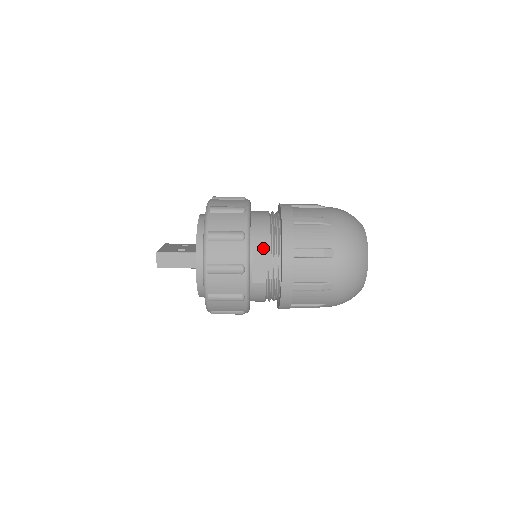
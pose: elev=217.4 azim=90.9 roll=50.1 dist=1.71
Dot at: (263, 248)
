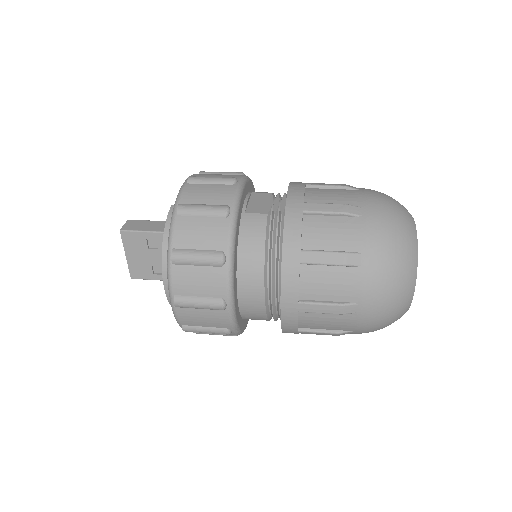
Dot at: occluded
